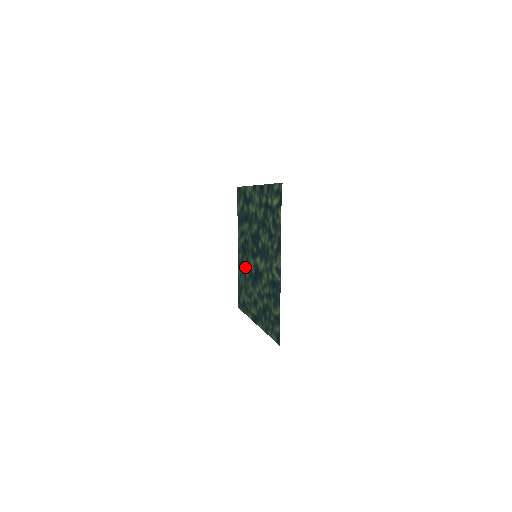
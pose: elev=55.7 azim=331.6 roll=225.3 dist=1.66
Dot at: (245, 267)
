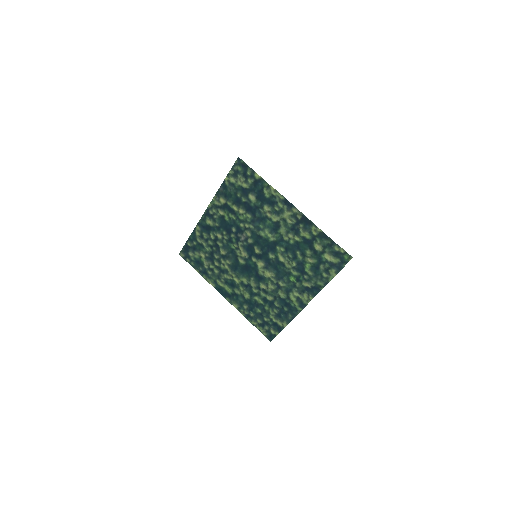
Dot at: (221, 242)
